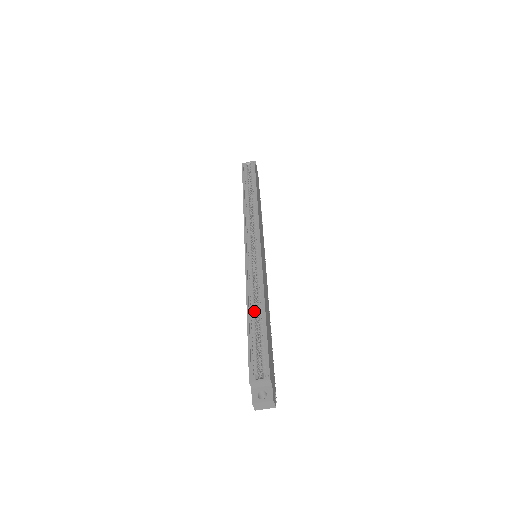
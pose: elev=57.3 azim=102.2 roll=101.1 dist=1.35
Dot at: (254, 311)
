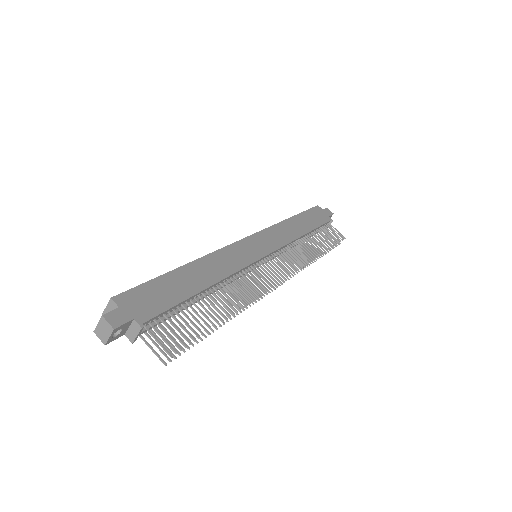
Dot at: occluded
